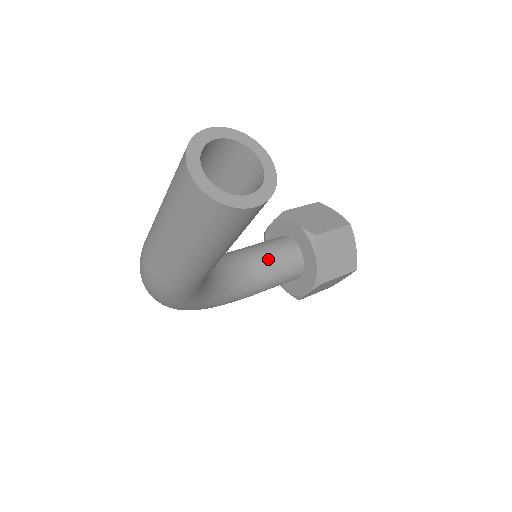
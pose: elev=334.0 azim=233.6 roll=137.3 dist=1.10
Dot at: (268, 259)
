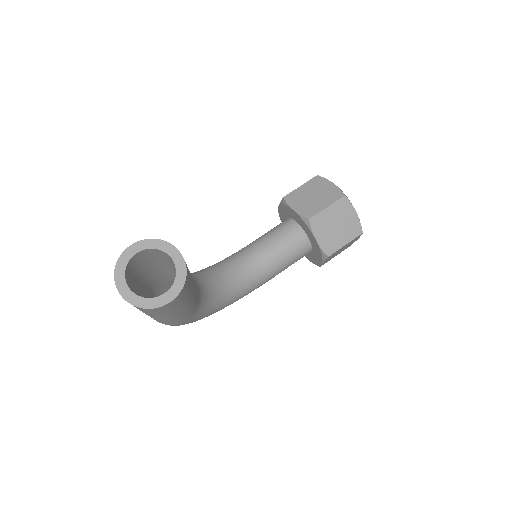
Dot at: (273, 249)
